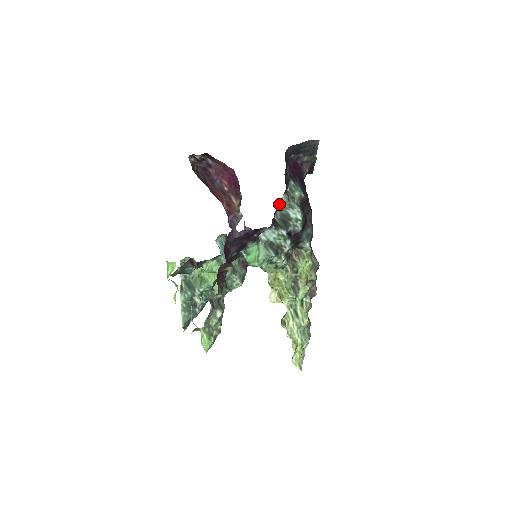
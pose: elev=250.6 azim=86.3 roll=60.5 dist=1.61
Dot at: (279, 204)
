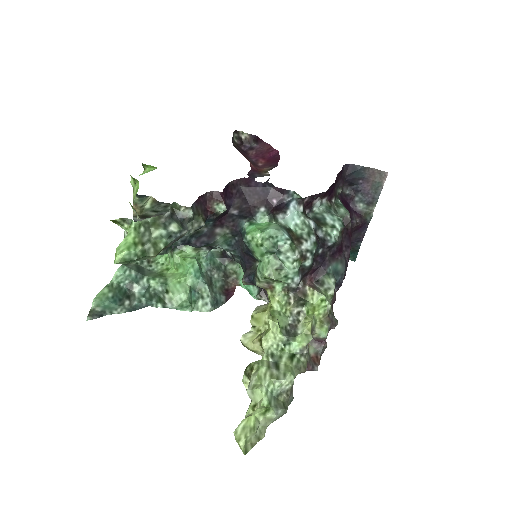
Dot at: (317, 202)
